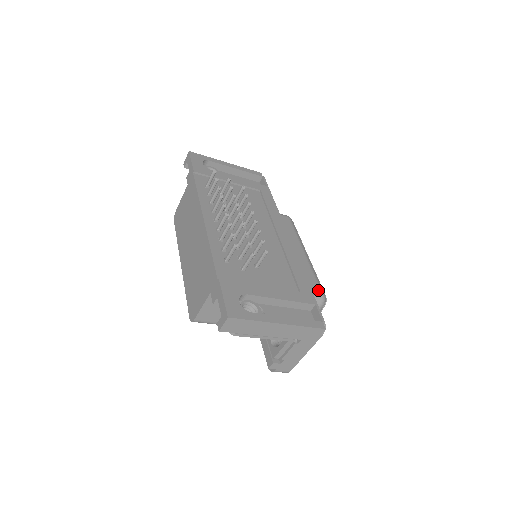
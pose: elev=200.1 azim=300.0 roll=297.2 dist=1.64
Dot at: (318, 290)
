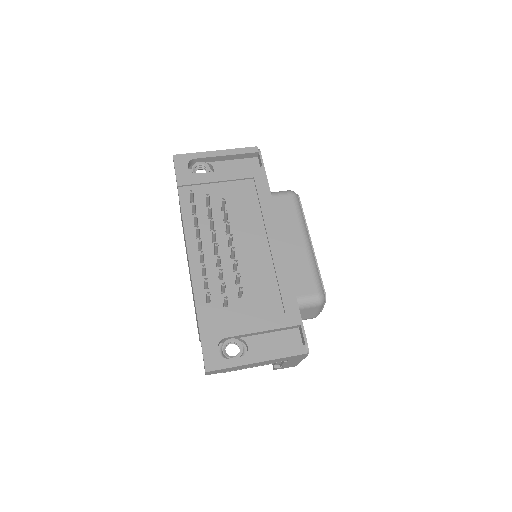
Dot at: (314, 292)
